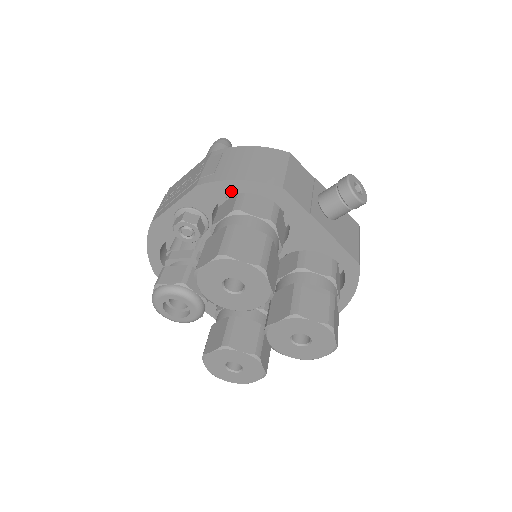
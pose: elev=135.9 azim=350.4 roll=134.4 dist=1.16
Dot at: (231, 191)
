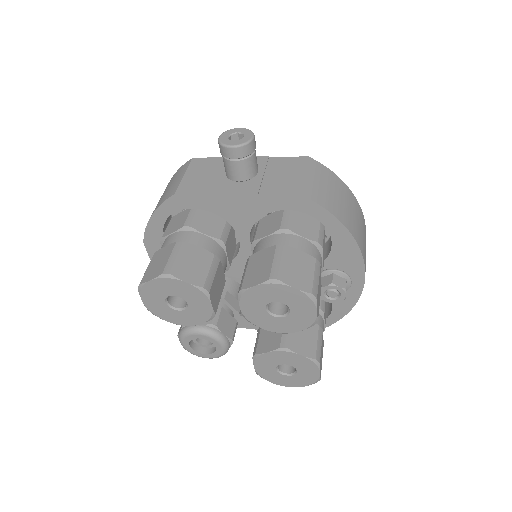
Dot at: (160, 227)
